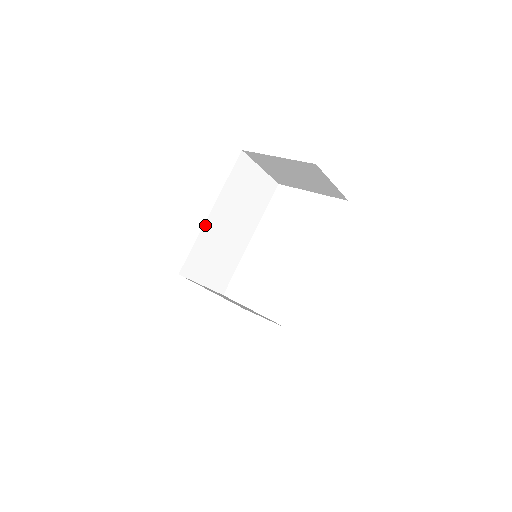
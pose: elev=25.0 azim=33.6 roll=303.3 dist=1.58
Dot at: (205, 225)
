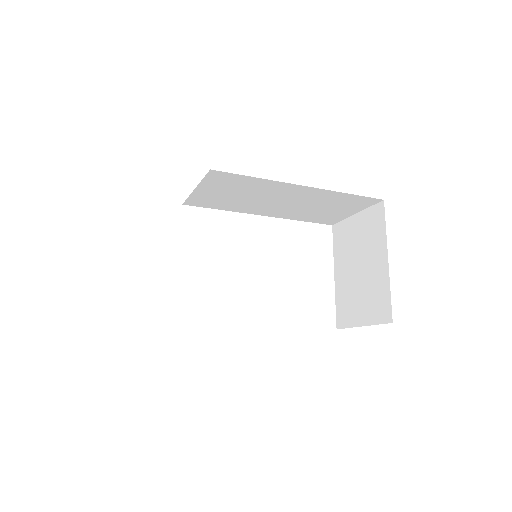
Dot at: (285, 183)
